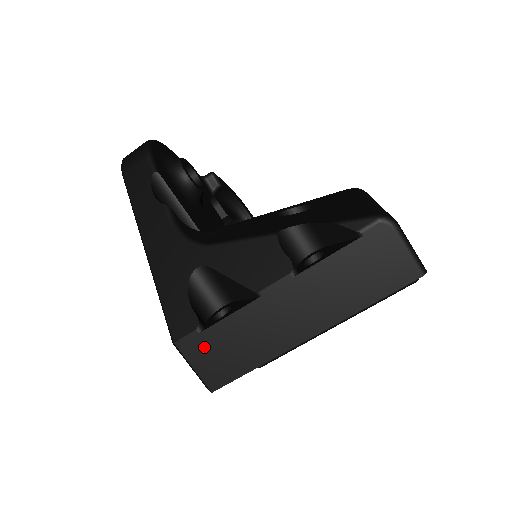
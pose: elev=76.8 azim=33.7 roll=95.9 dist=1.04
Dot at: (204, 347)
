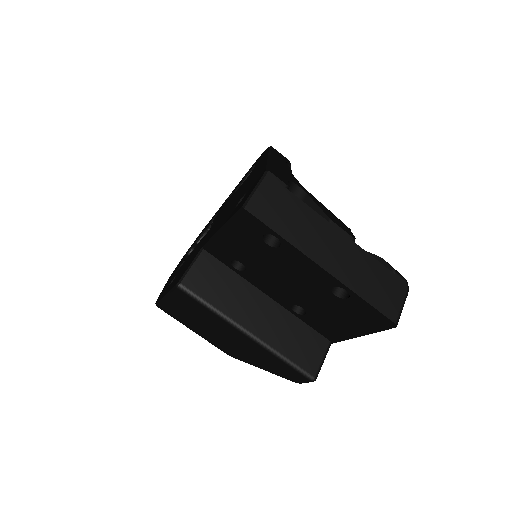
Dot at: (277, 193)
